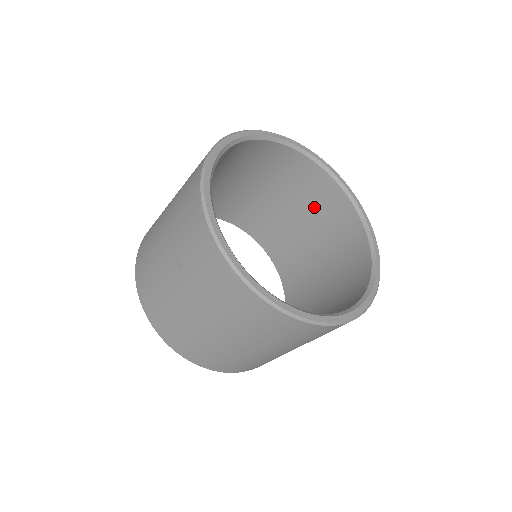
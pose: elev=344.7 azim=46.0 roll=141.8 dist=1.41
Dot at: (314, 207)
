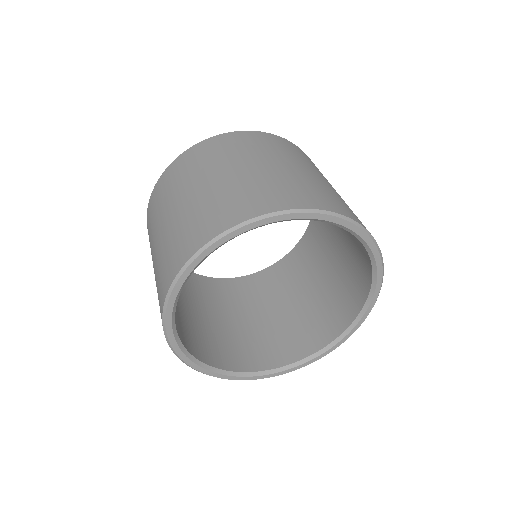
Dot at: occluded
